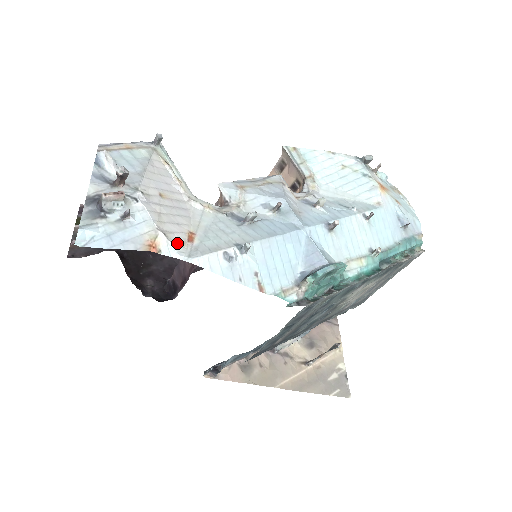
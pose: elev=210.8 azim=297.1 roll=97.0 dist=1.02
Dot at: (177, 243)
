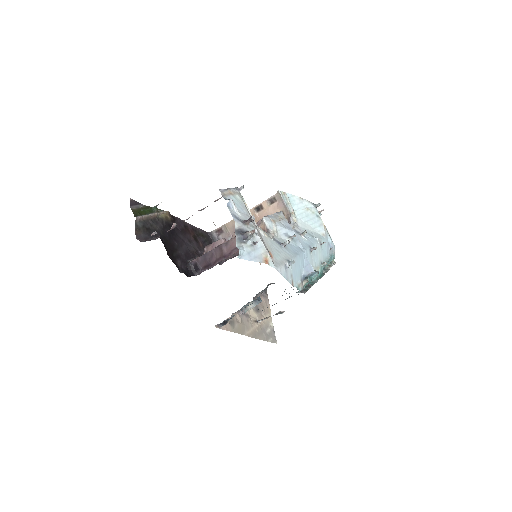
Dot at: (271, 259)
